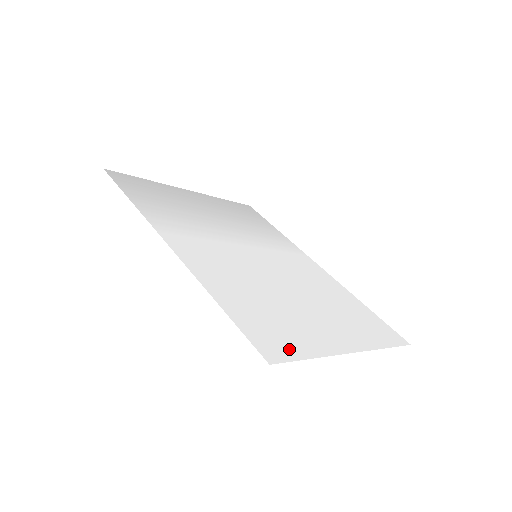
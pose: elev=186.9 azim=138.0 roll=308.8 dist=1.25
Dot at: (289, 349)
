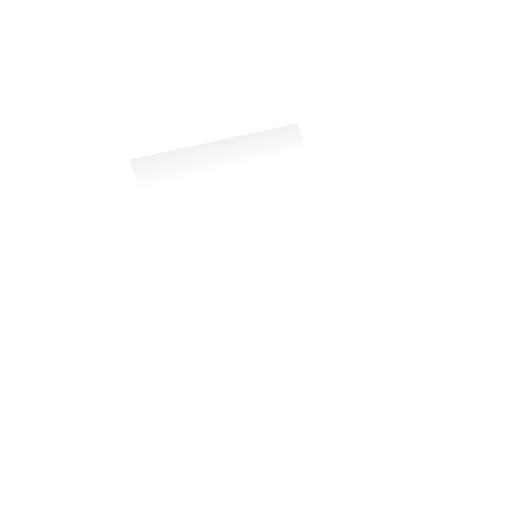
Dot at: (230, 384)
